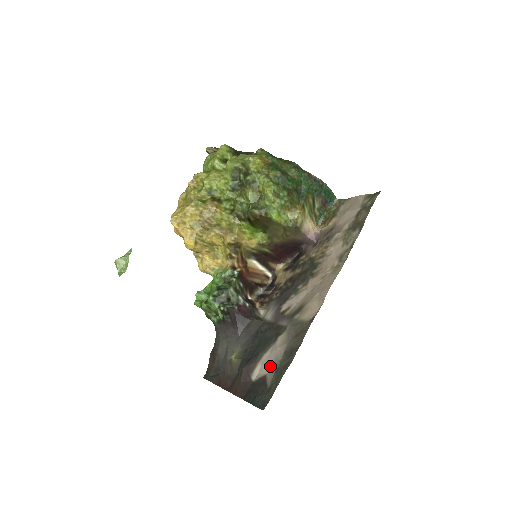
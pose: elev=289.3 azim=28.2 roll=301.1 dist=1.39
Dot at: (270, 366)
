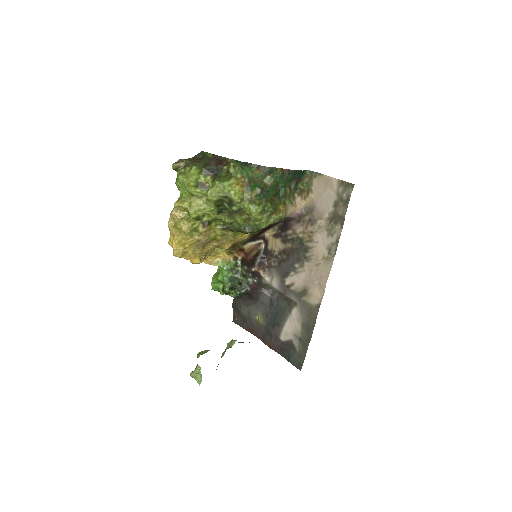
Dot at: (293, 335)
